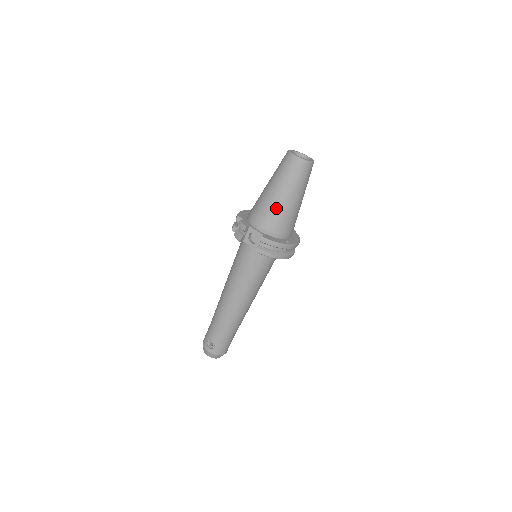
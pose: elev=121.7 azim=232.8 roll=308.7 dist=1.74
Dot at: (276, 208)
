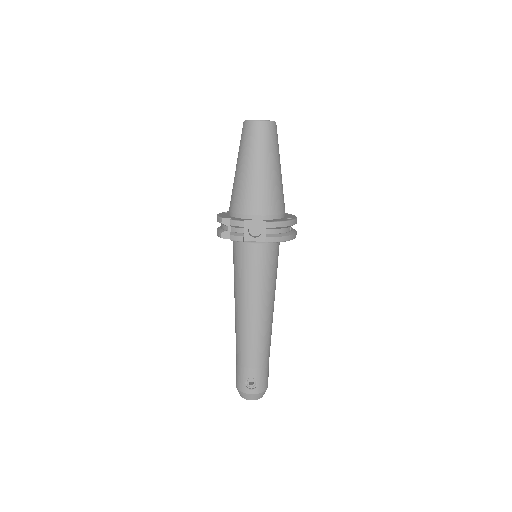
Dot at: (264, 186)
